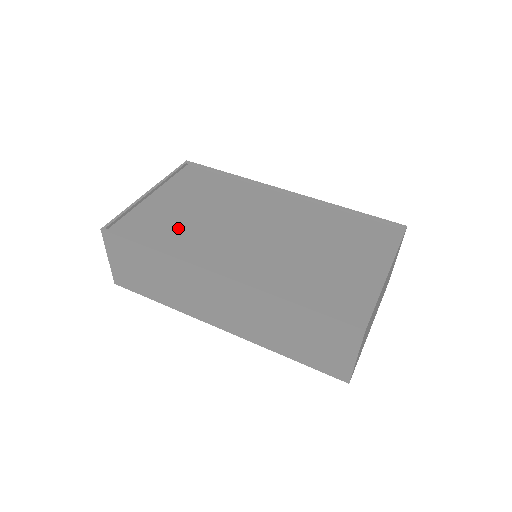
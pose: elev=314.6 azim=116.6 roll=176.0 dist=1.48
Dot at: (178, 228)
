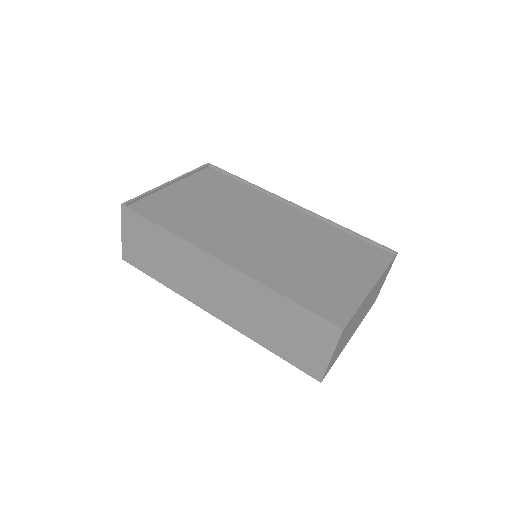
Dot at: (190, 216)
